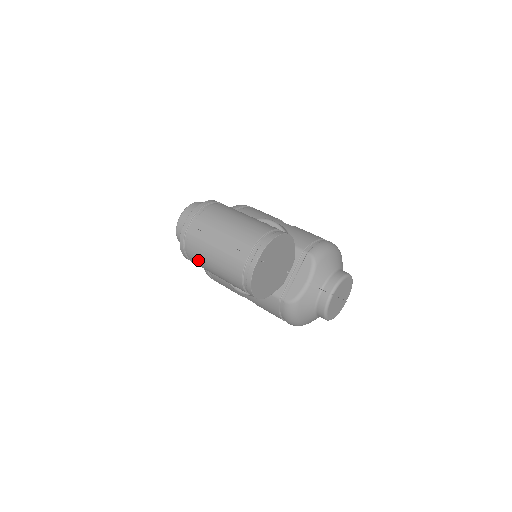
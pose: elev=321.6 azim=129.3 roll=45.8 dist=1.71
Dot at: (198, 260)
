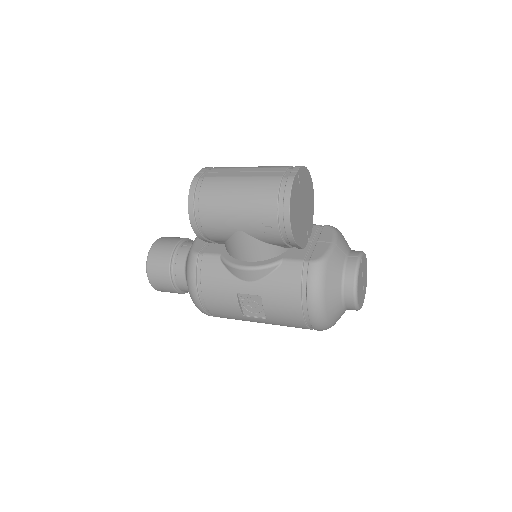
Dot at: (213, 202)
